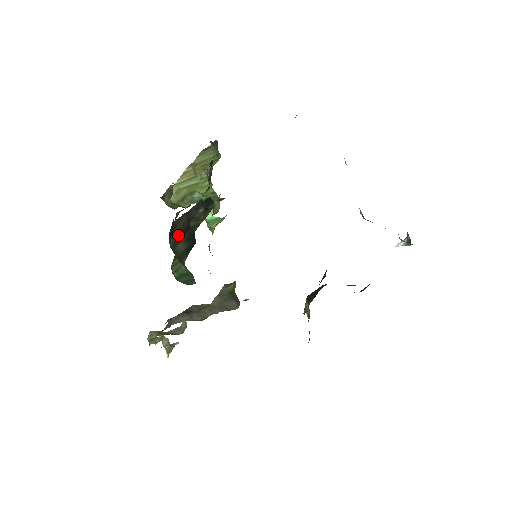
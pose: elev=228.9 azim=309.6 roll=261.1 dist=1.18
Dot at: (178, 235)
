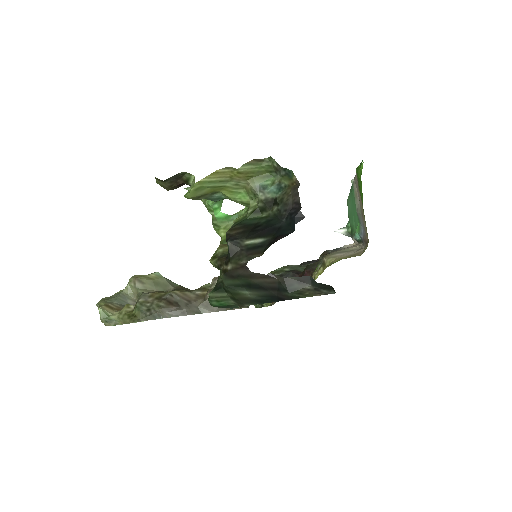
Dot at: (251, 286)
